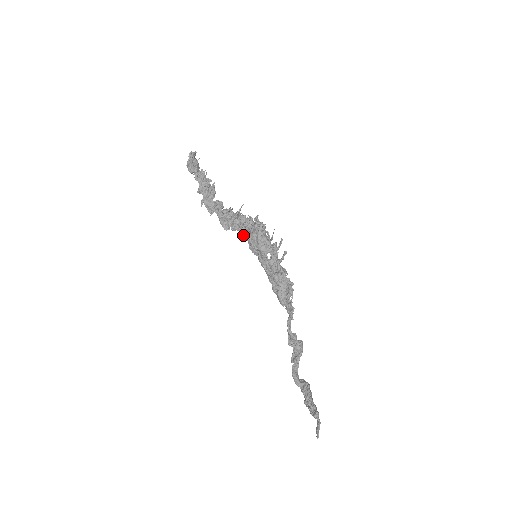
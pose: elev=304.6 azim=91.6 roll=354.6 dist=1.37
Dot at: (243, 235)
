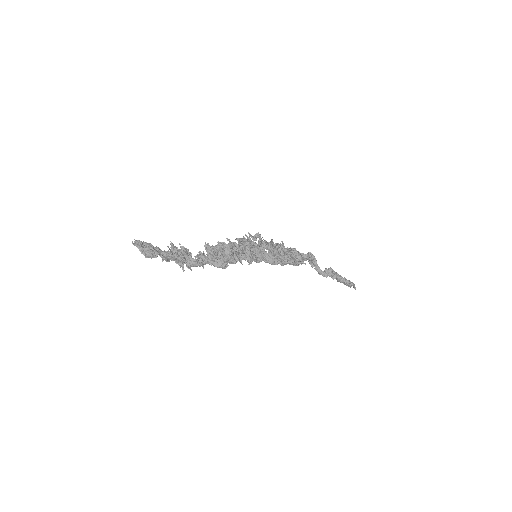
Dot at: occluded
